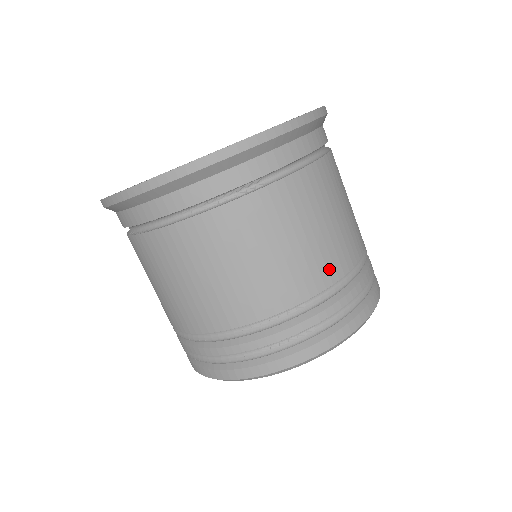
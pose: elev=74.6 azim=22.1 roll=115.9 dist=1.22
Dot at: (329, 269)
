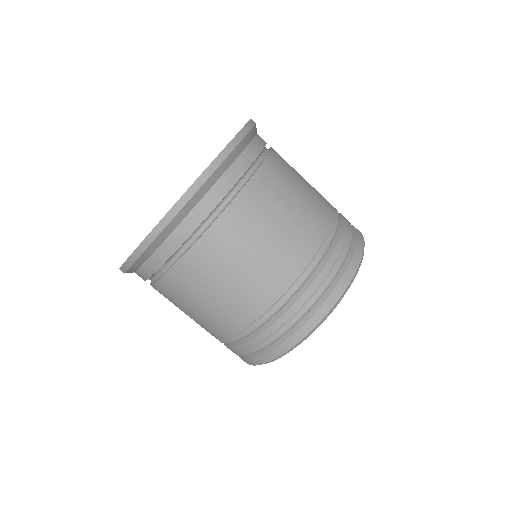
Dot at: (248, 310)
